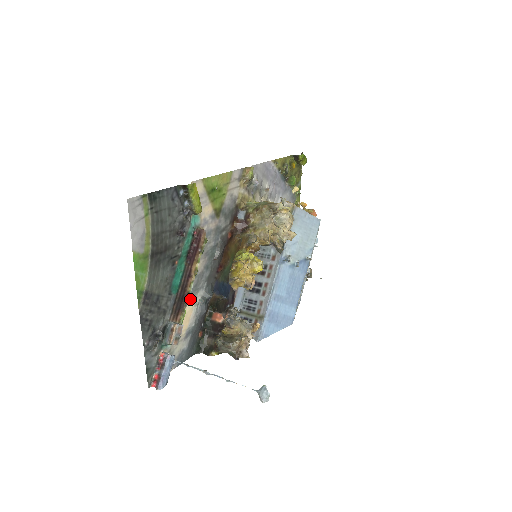
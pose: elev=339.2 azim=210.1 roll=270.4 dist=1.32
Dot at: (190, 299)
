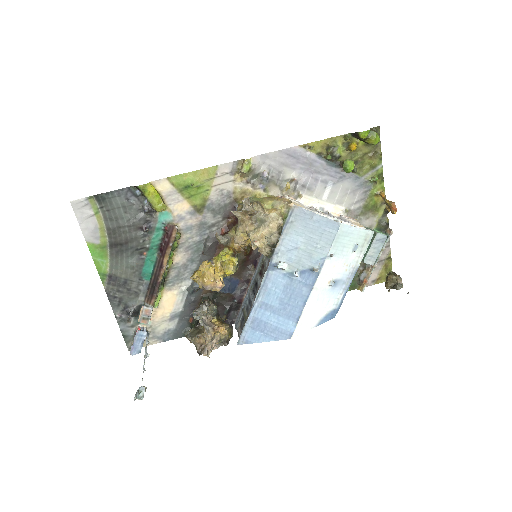
Dot at: (171, 287)
